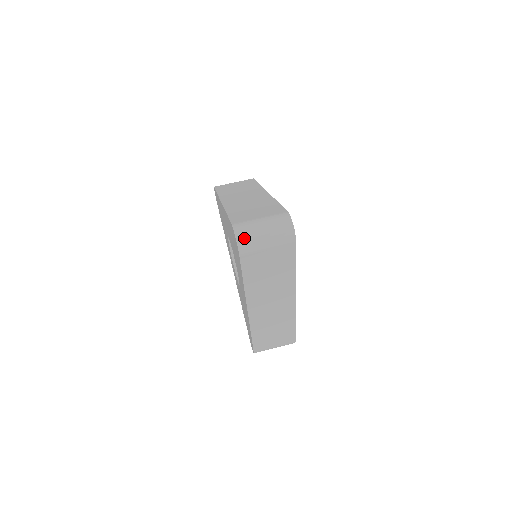
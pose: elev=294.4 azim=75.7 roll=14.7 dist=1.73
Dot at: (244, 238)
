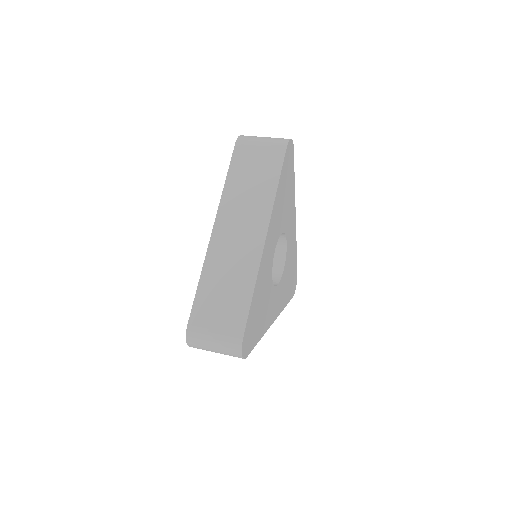
Dot at: (247, 136)
